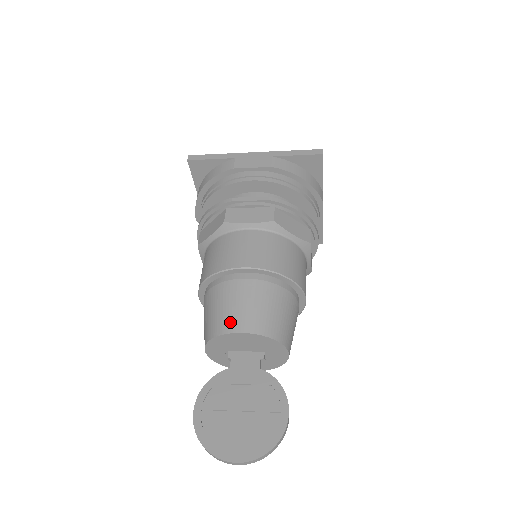
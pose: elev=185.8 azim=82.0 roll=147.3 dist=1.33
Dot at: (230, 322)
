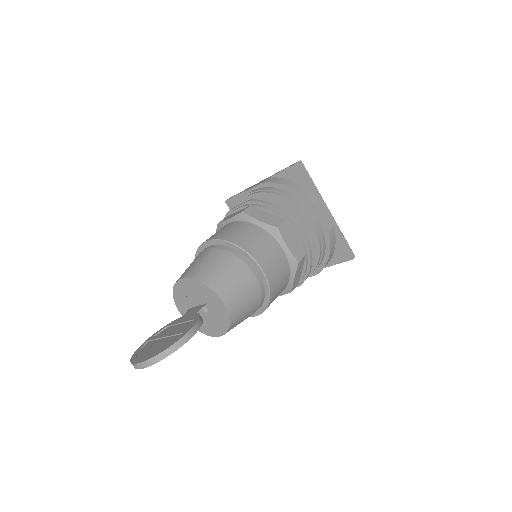
Dot at: (181, 275)
